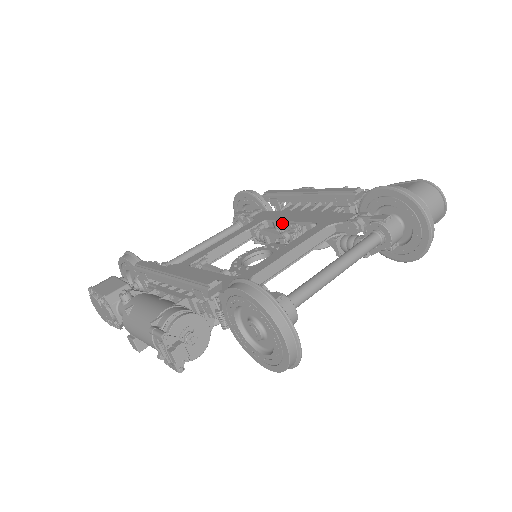
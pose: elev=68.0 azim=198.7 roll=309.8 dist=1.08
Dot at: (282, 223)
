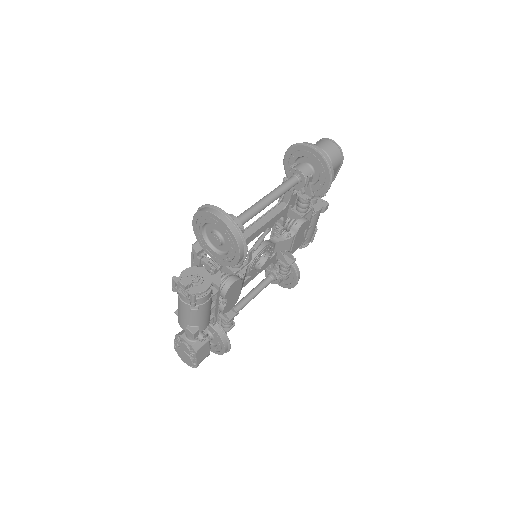
Dot at: occluded
